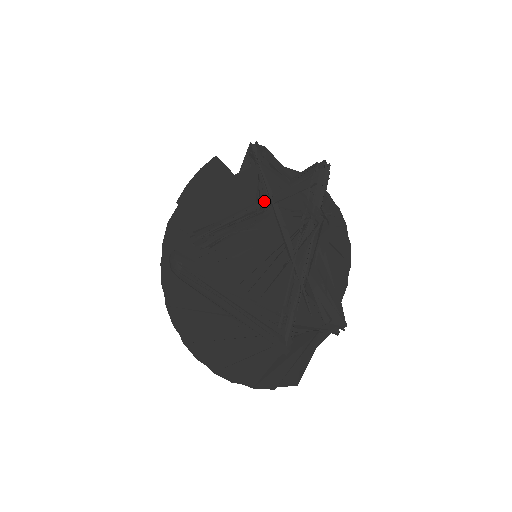
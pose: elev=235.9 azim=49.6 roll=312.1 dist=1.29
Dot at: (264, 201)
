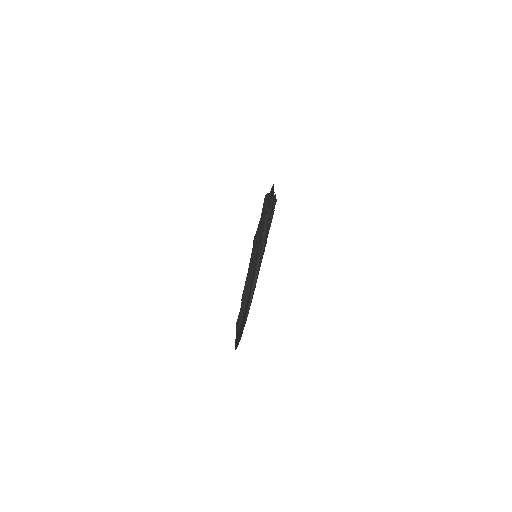
Dot at: occluded
